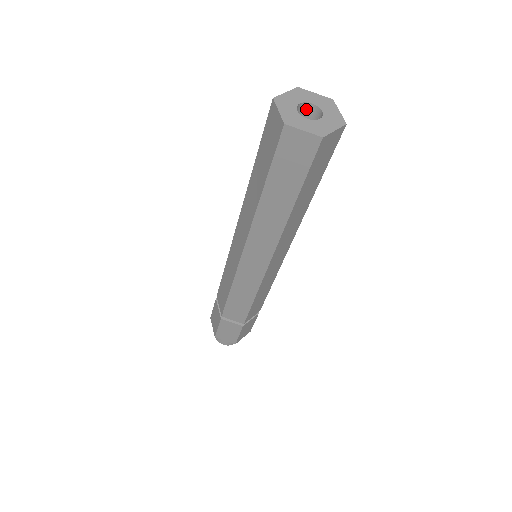
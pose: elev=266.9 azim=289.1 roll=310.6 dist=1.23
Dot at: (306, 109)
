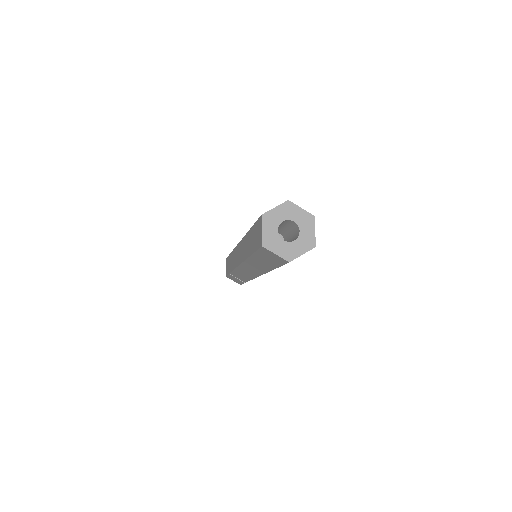
Dot at: (279, 224)
